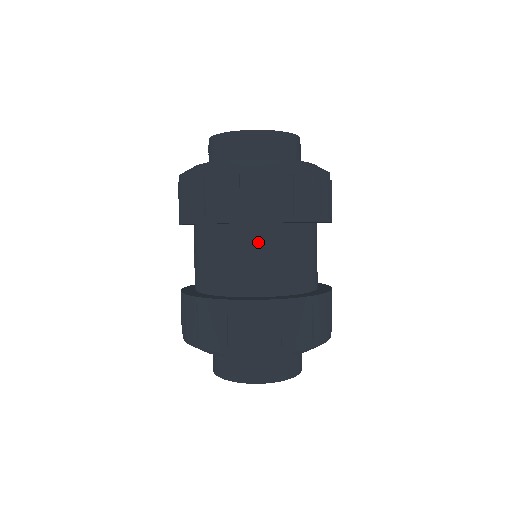
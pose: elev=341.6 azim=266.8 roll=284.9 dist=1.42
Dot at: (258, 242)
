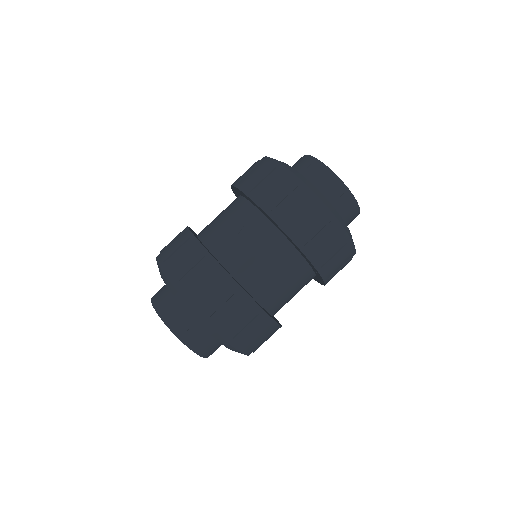
Dot at: (247, 221)
